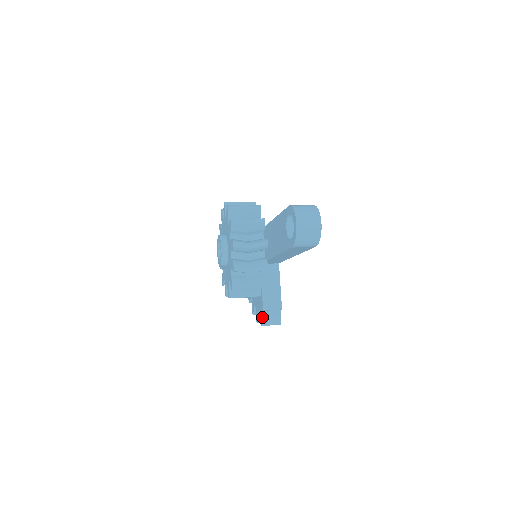
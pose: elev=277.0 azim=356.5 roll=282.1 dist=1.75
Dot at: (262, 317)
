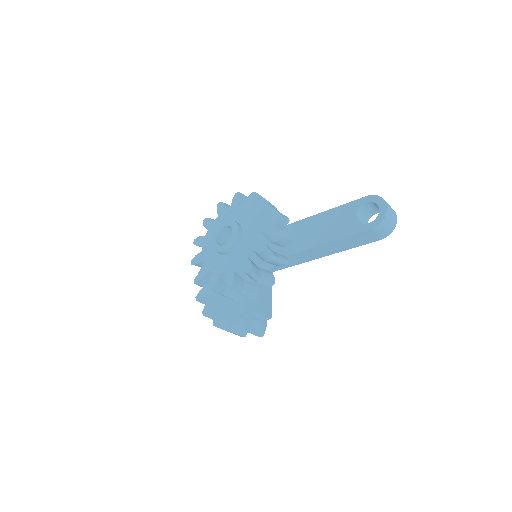
Dot at: (253, 320)
